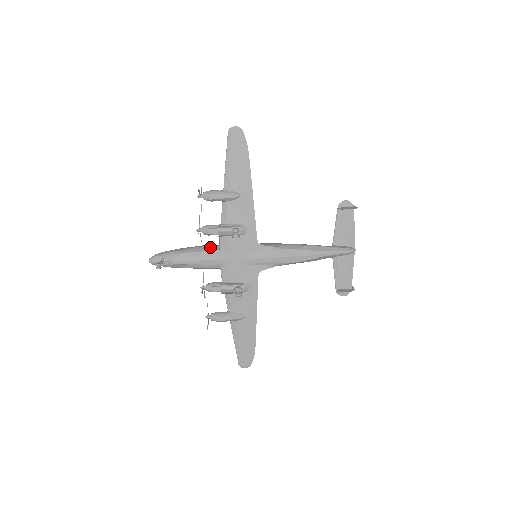
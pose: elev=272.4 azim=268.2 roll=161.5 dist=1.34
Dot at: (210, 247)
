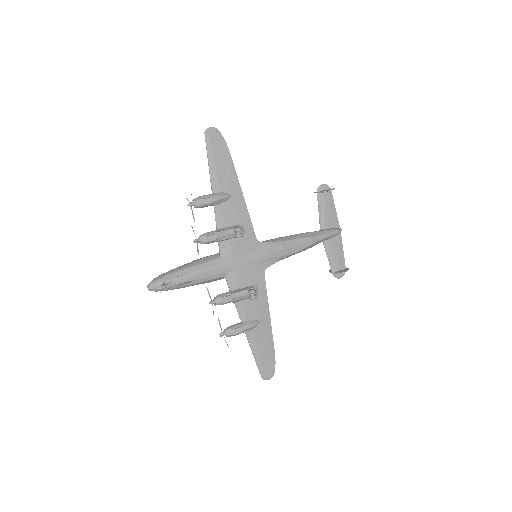
Dot at: (209, 257)
